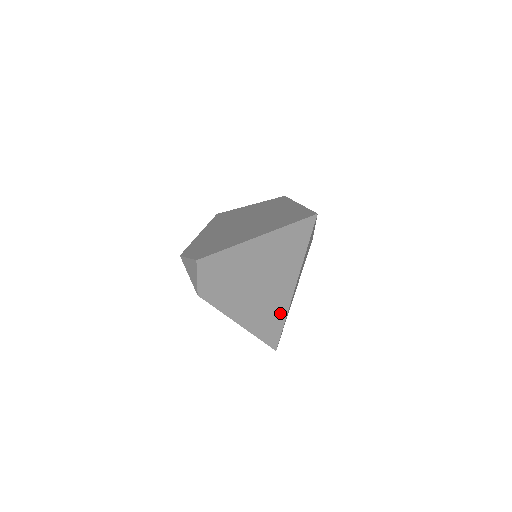
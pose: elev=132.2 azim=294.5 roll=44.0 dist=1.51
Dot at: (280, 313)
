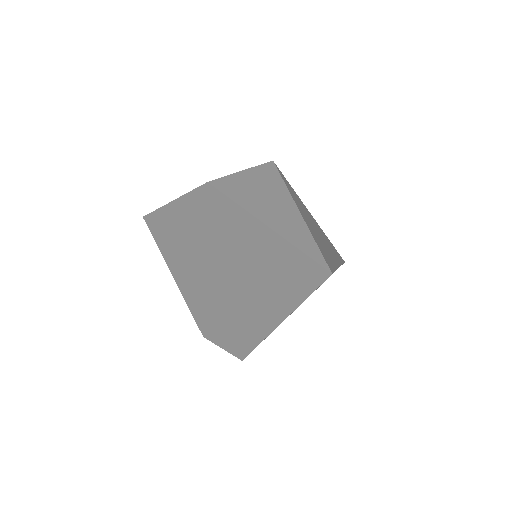
Dot at: occluded
